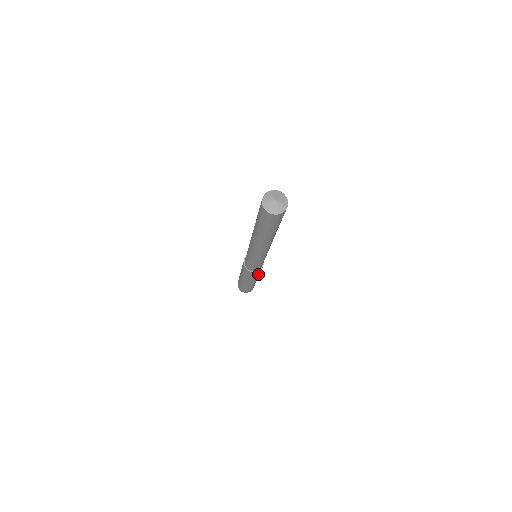
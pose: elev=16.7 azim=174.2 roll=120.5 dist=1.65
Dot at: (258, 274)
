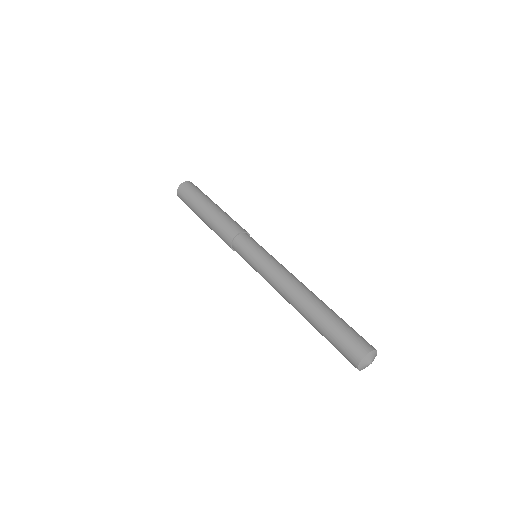
Dot at: occluded
